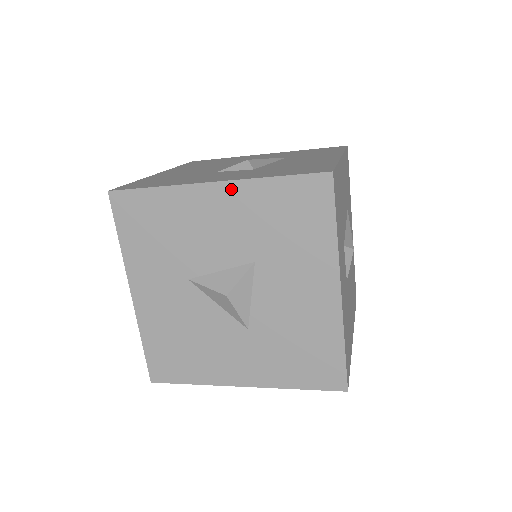
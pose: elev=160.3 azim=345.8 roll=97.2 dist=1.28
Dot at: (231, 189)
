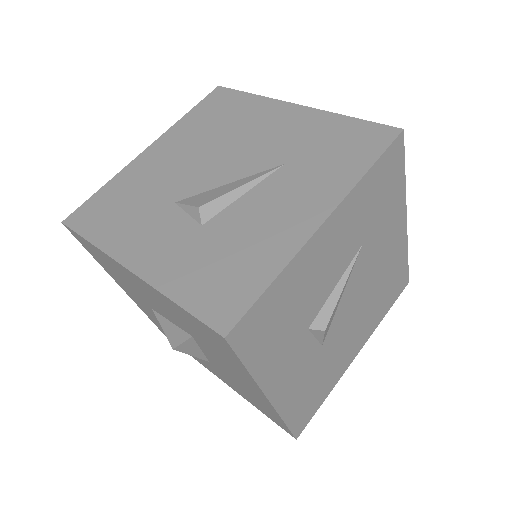
Dot at: (146, 285)
